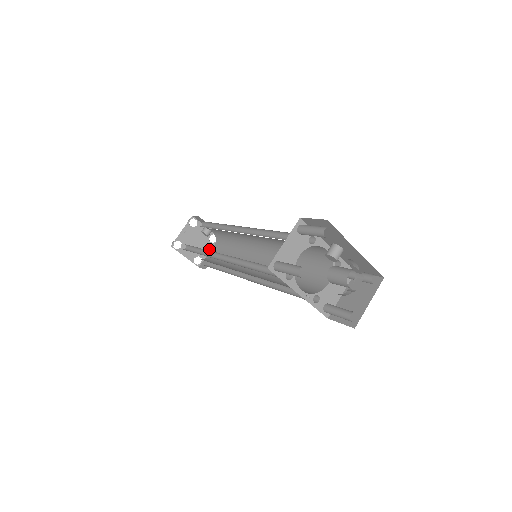
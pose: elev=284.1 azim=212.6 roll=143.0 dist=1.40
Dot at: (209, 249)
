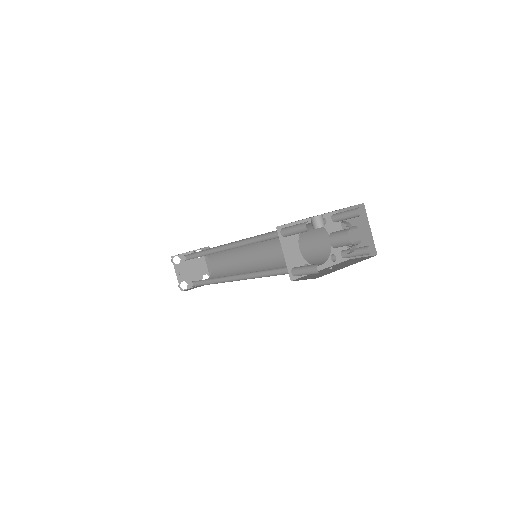
Dot at: (204, 263)
